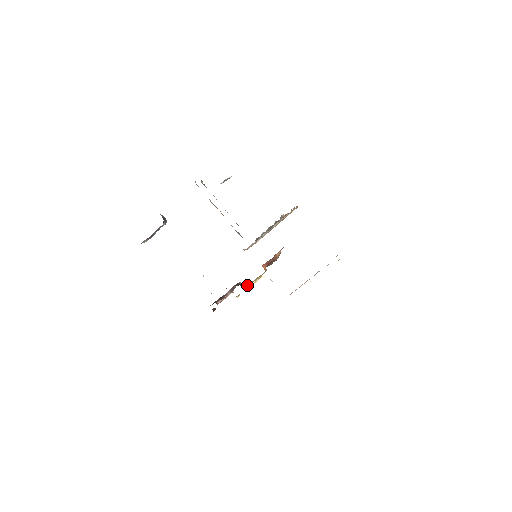
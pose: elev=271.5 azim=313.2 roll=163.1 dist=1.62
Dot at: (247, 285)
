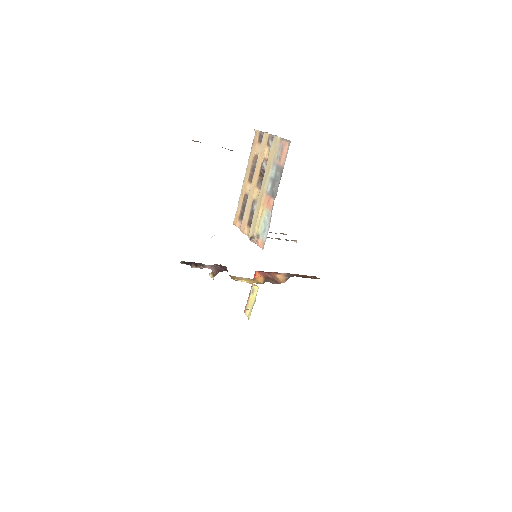
Dot at: (234, 278)
